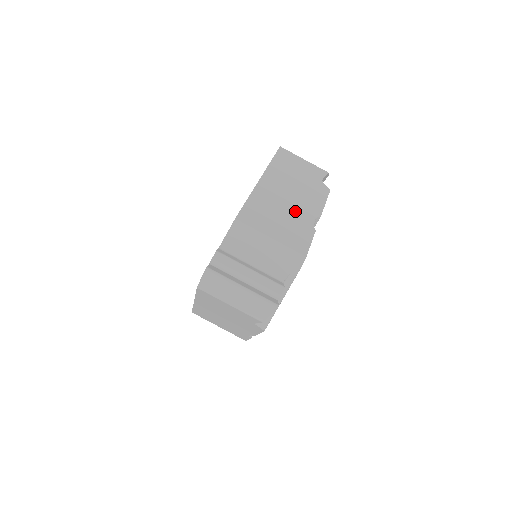
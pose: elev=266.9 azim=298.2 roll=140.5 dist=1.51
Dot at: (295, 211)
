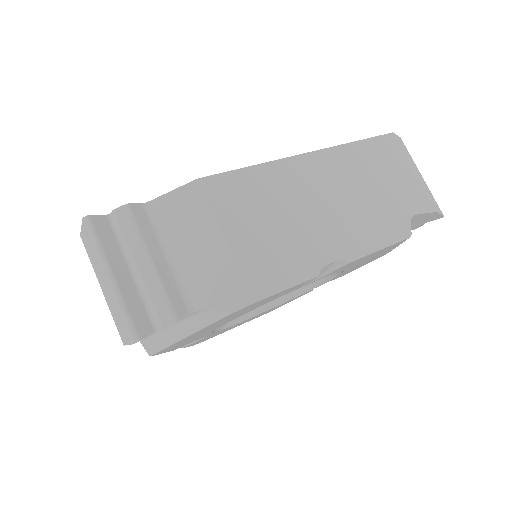
Dot at: (314, 228)
